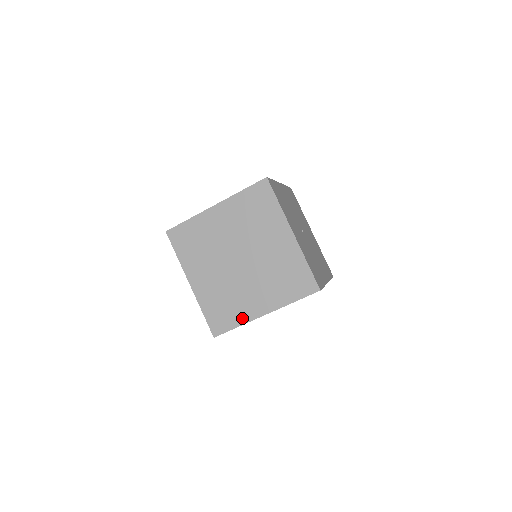
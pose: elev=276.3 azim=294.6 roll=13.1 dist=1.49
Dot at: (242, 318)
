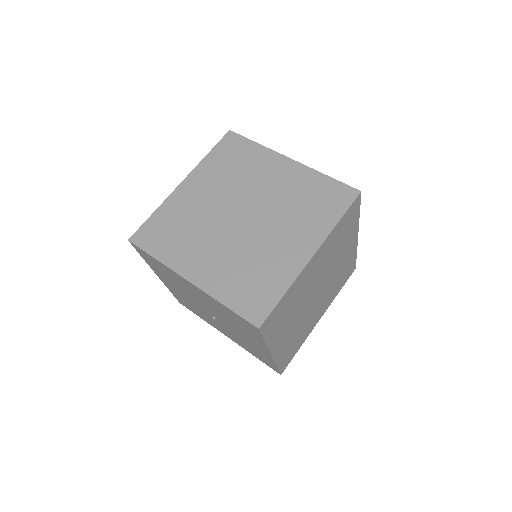
Dot at: (284, 278)
